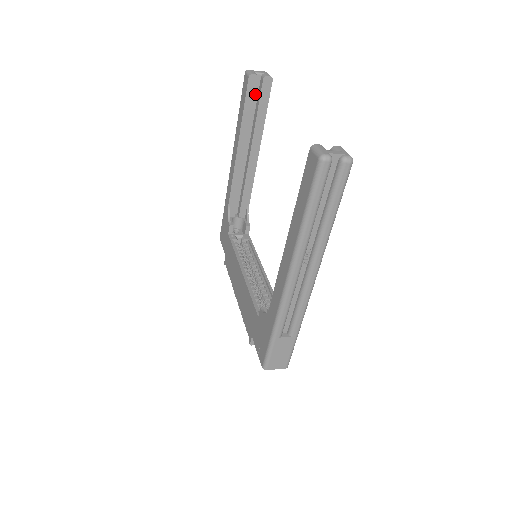
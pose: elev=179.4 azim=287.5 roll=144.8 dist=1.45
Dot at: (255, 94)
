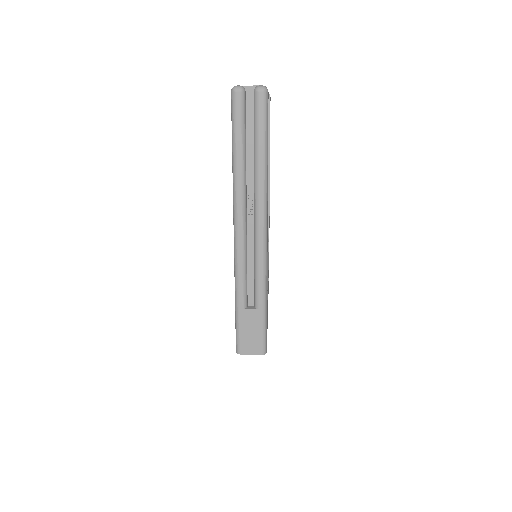
Dot at: occluded
